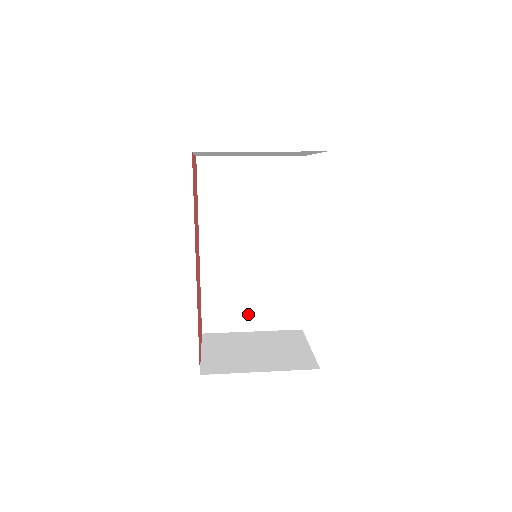
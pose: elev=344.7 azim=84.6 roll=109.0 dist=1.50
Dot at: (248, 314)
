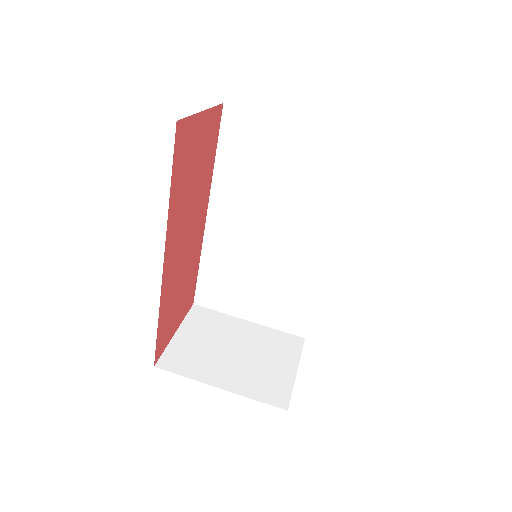
Dot at: (247, 302)
